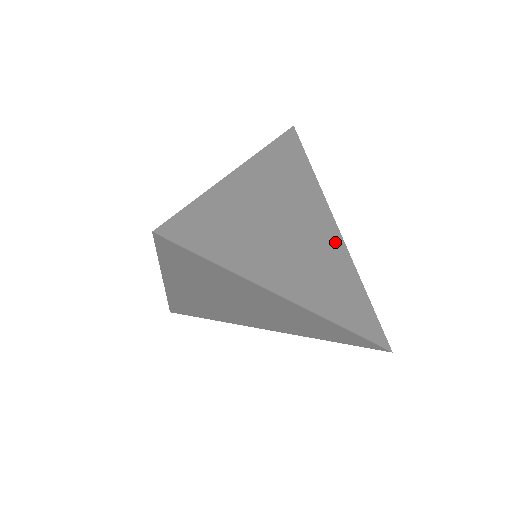
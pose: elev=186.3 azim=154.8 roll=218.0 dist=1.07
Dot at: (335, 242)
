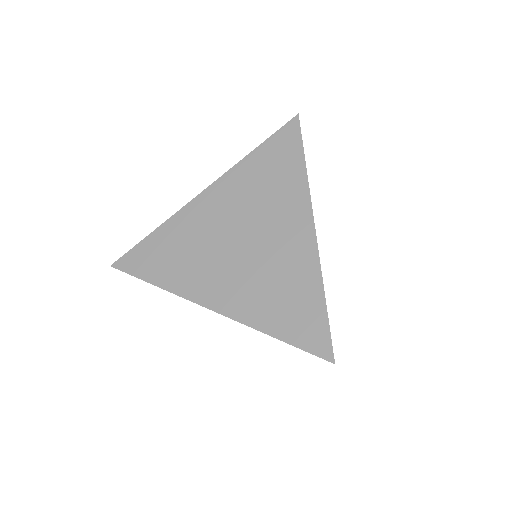
Dot at: (299, 242)
